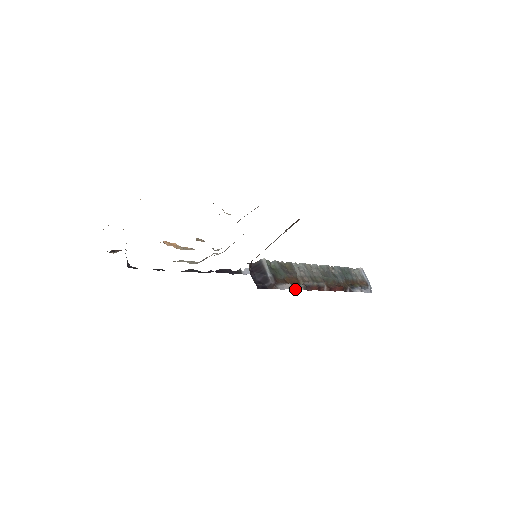
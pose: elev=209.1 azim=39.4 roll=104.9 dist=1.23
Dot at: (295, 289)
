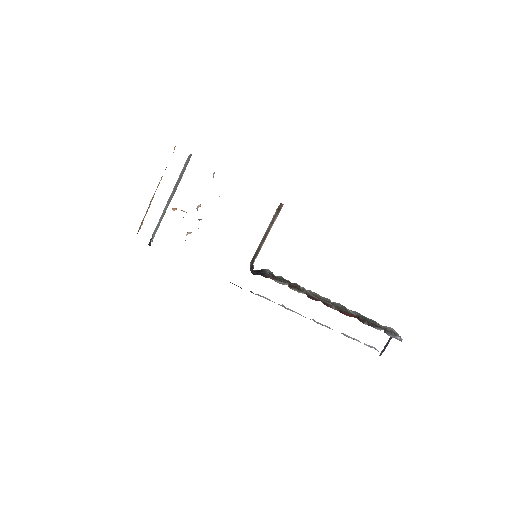
Dot at: (295, 290)
